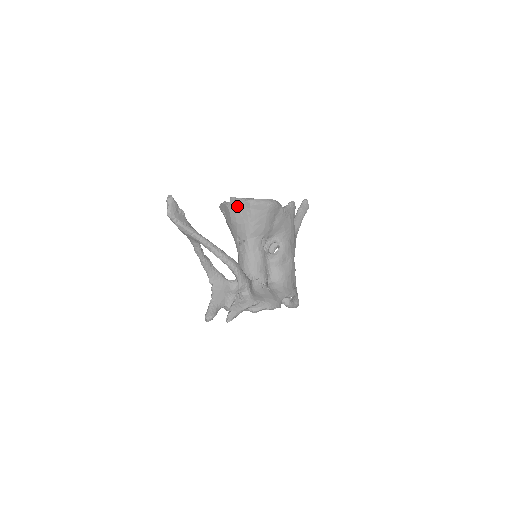
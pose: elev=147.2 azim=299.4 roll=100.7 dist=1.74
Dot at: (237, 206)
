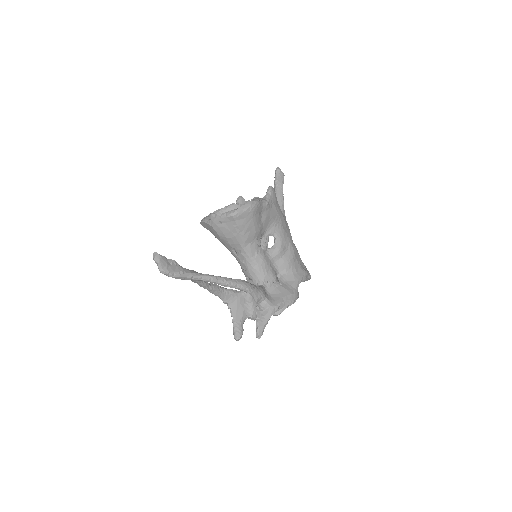
Dot at: (220, 222)
